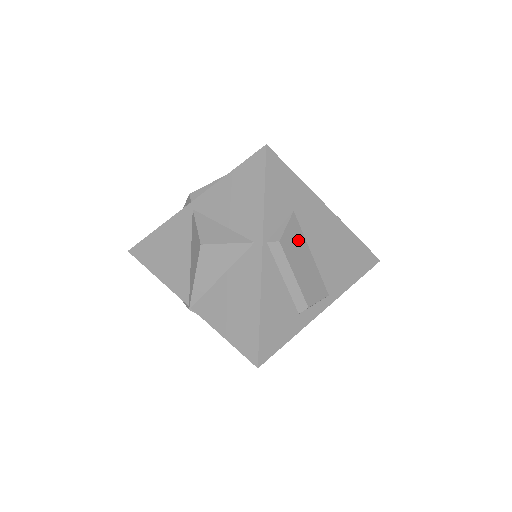
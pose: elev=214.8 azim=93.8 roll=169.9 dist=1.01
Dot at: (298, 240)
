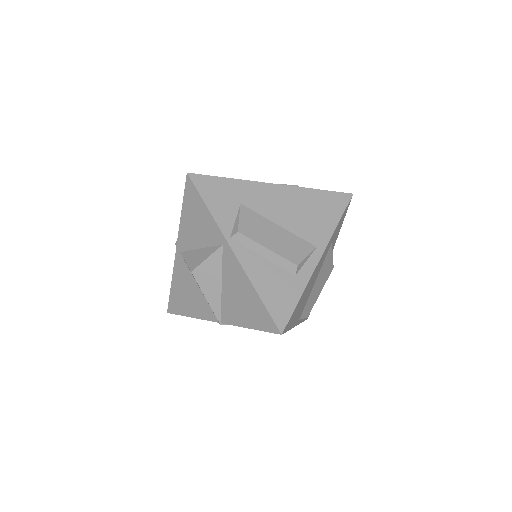
Dot at: (257, 222)
